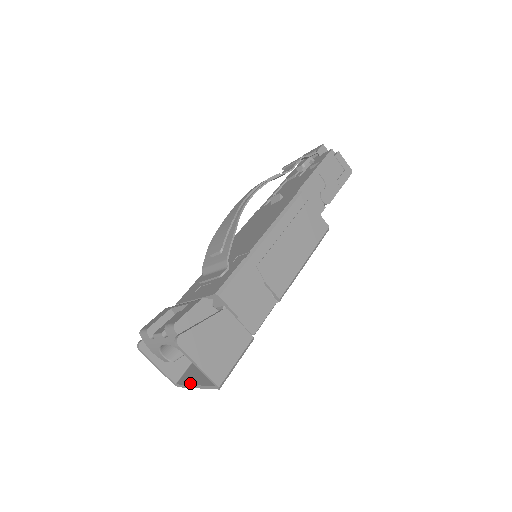
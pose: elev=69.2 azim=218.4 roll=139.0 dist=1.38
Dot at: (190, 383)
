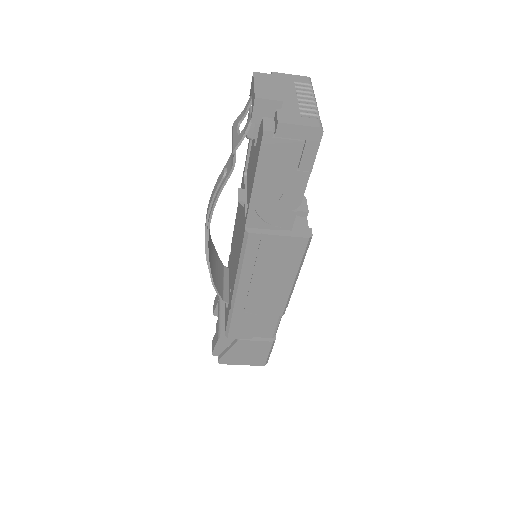
Dot at: occluded
